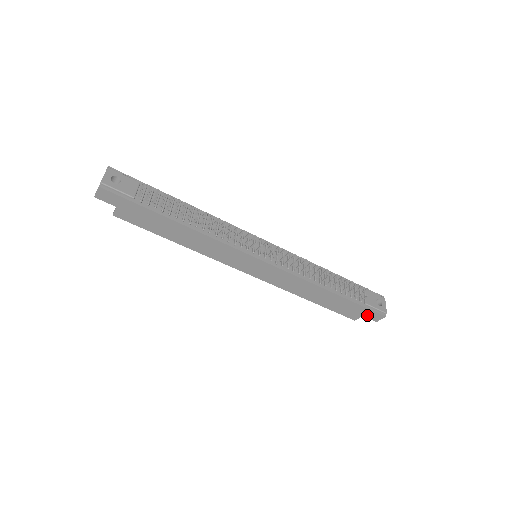
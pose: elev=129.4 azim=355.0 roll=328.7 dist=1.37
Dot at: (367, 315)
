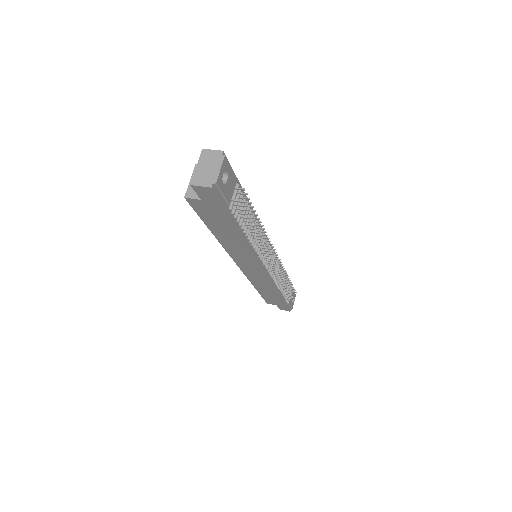
Dot at: (280, 306)
